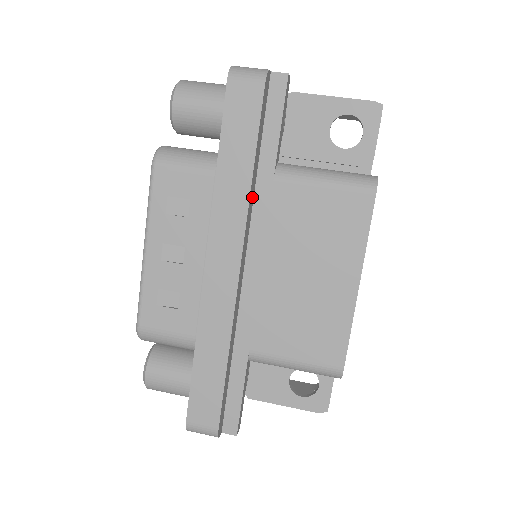
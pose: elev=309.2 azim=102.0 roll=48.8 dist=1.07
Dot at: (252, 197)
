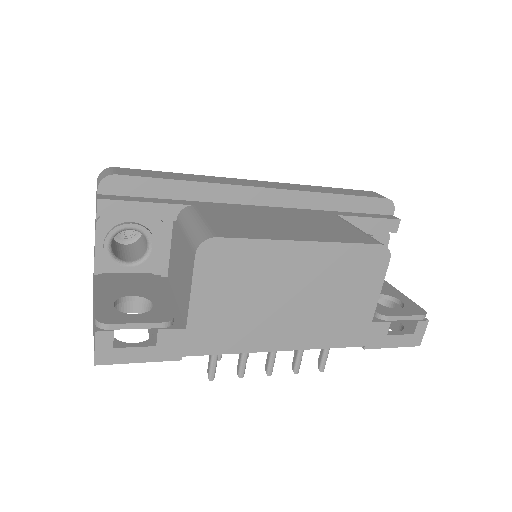
Dot at: (317, 204)
